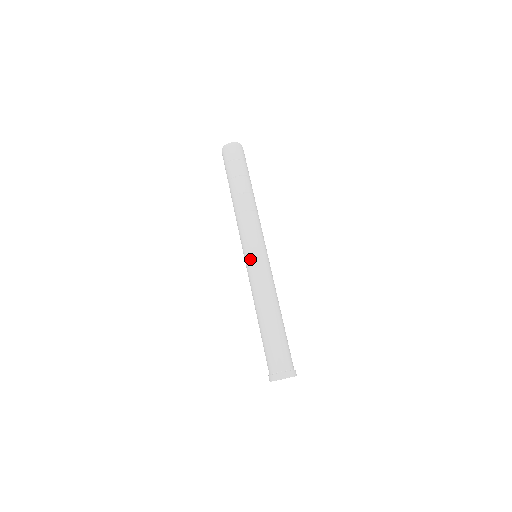
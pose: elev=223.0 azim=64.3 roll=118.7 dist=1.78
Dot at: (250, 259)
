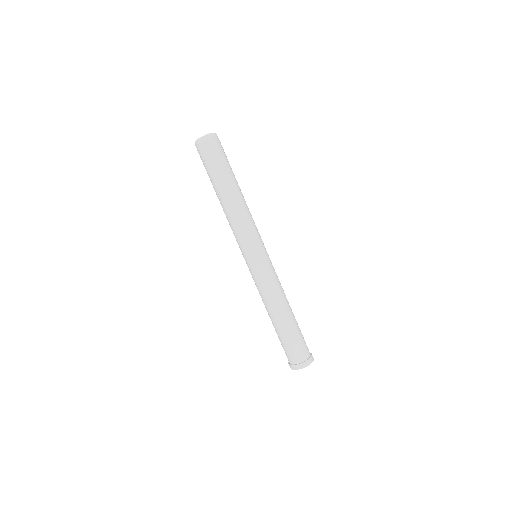
Dot at: (247, 265)
